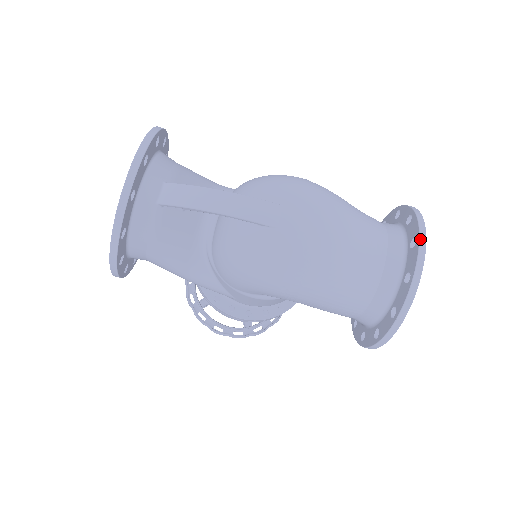
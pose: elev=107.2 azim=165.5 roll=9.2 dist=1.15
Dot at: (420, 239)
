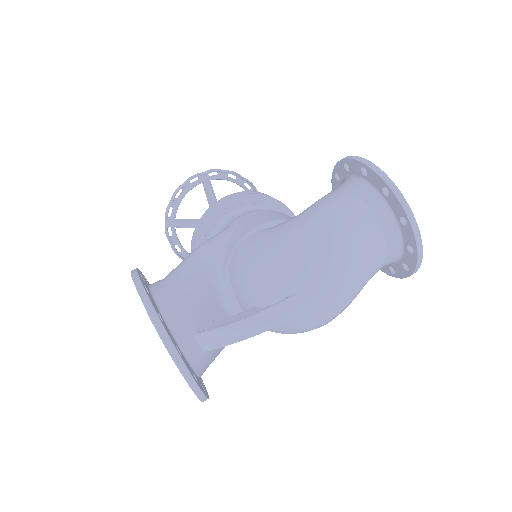
Dot at: (411, 223)
